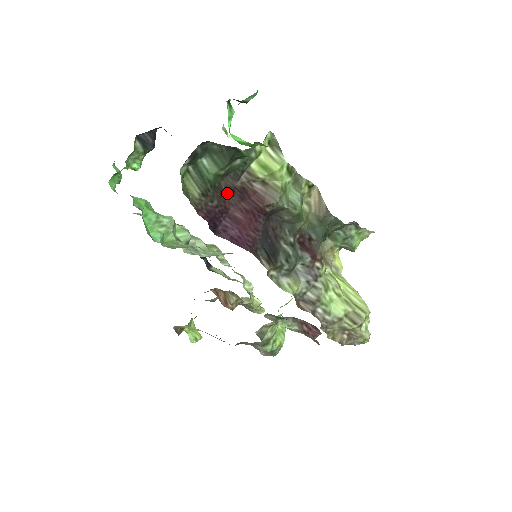
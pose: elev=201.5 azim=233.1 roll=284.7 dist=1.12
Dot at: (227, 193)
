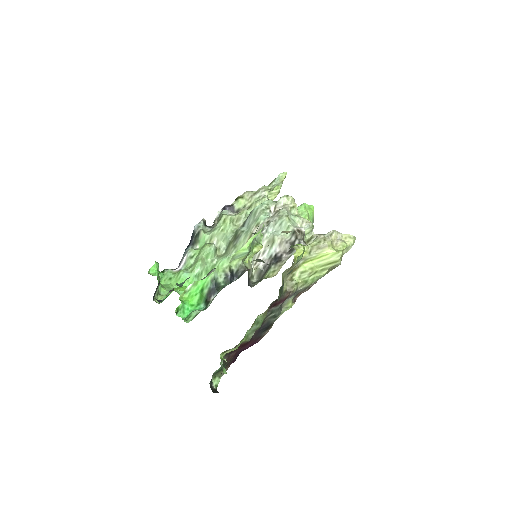
Dot at: (230, 355)
